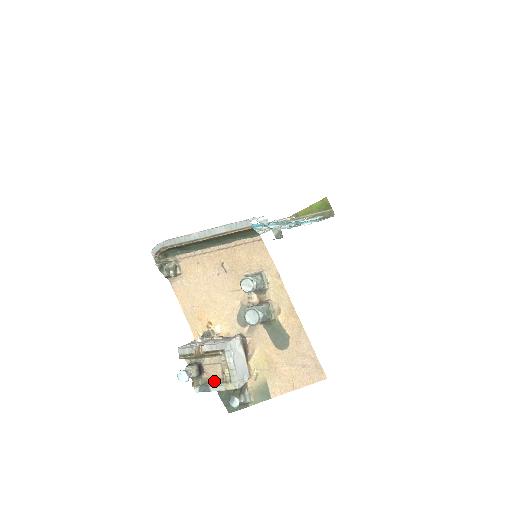
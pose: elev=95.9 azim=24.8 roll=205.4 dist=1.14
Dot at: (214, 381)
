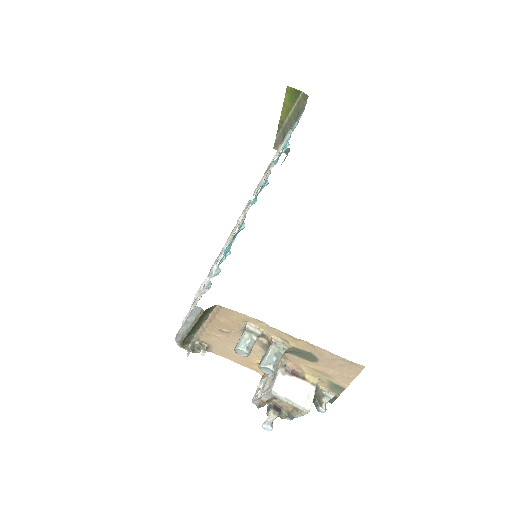
Dot at: (292, 410)
